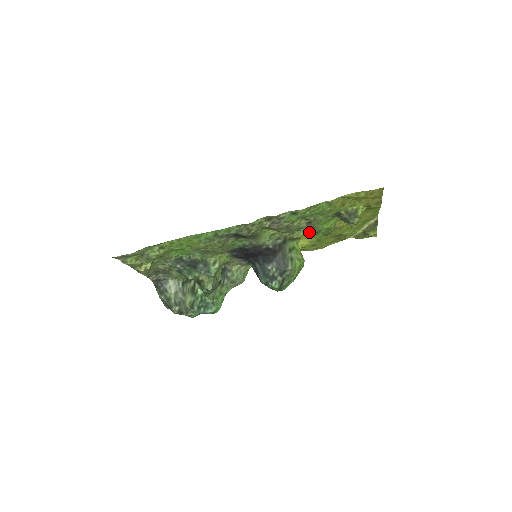
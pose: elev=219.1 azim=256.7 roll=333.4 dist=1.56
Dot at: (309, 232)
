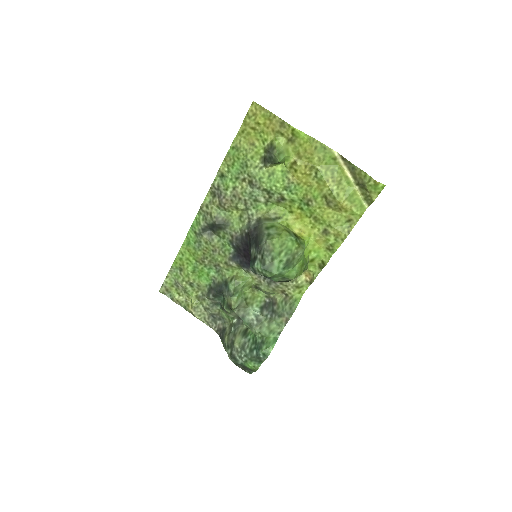
Dot at: (291, 210)
